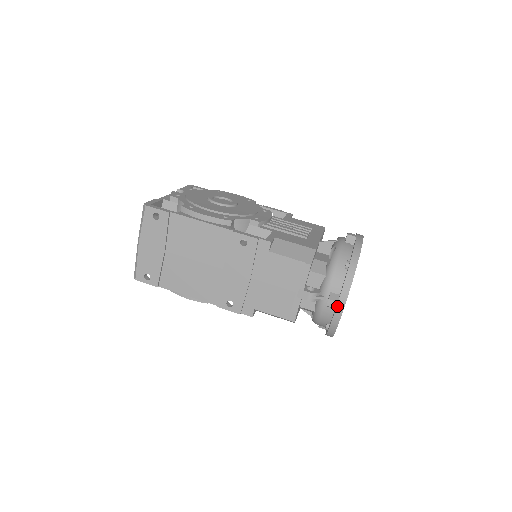
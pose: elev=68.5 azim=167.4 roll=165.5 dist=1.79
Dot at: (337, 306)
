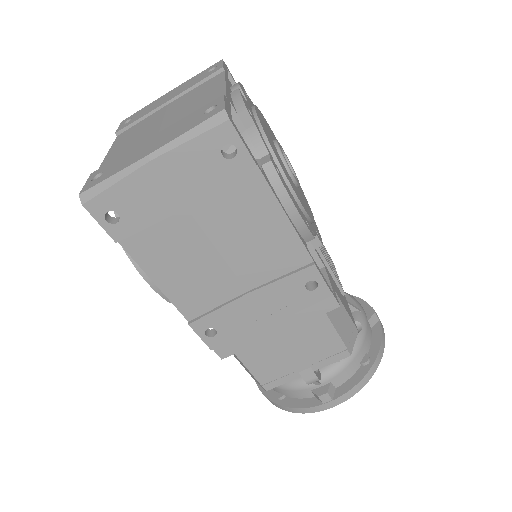
Dot at: (328, 403)
